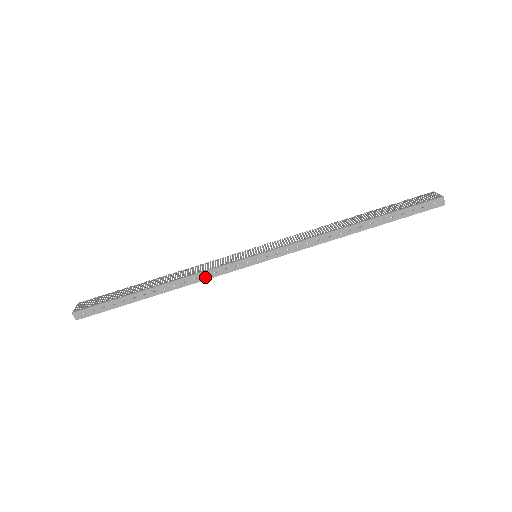
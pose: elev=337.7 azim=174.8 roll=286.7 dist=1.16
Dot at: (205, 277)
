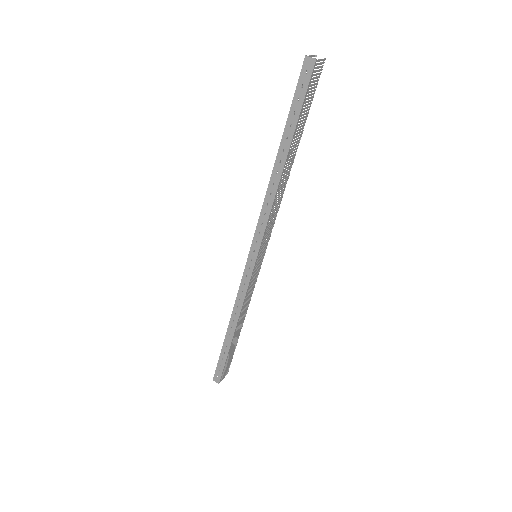
Dot at: (241, 301)
